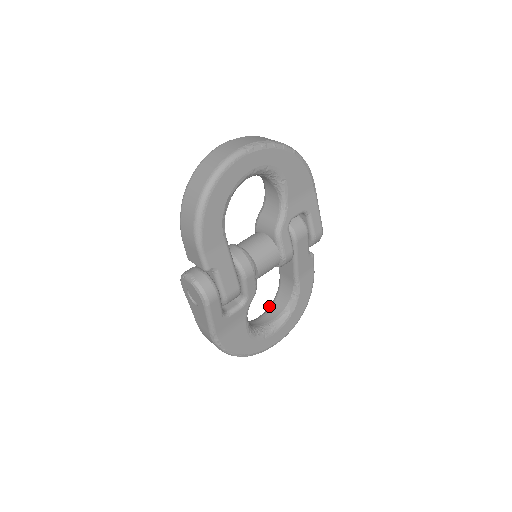
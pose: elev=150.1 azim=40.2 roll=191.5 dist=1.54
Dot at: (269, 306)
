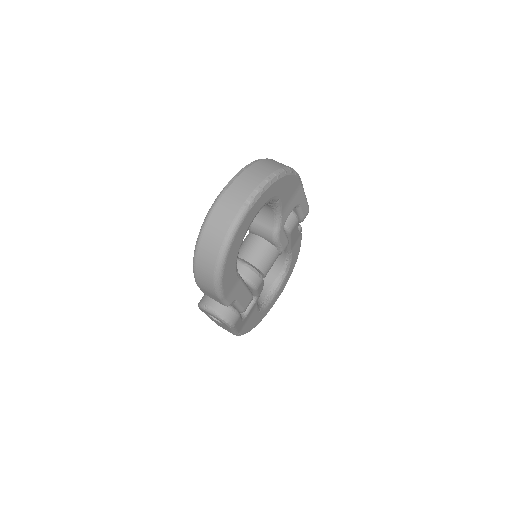
Dot at: occluded
